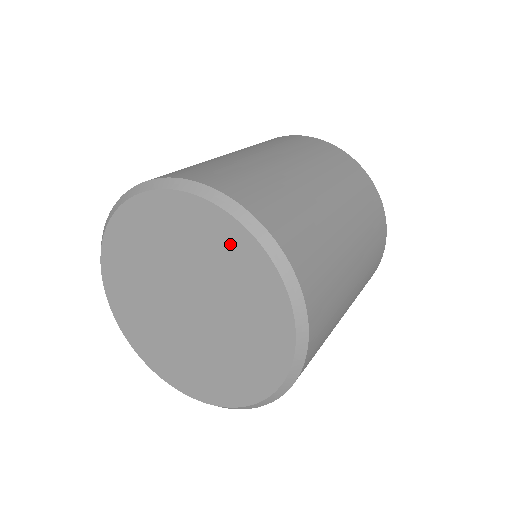
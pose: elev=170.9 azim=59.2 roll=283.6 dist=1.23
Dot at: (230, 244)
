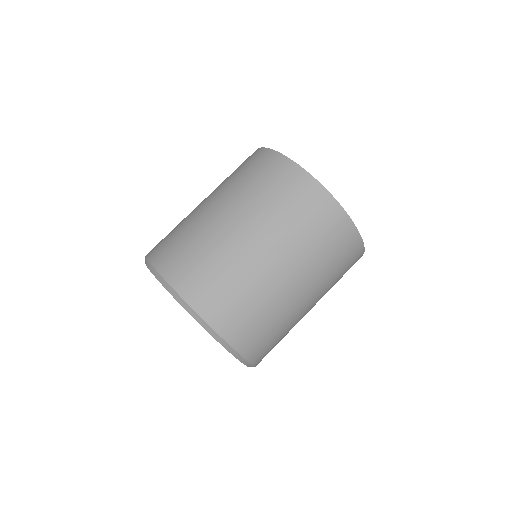
Dot at: occluded
